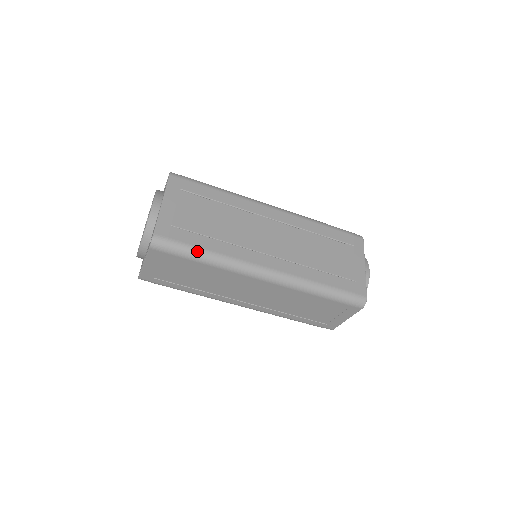
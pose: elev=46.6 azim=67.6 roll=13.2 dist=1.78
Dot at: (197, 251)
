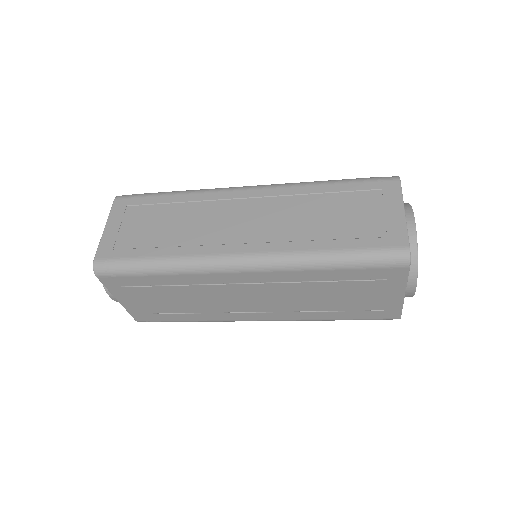
Dot at: occluded
